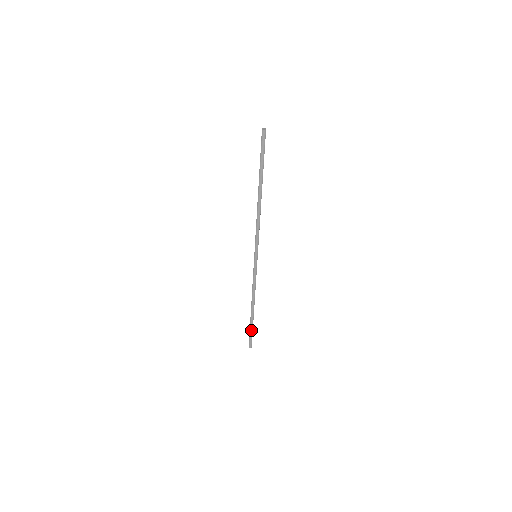
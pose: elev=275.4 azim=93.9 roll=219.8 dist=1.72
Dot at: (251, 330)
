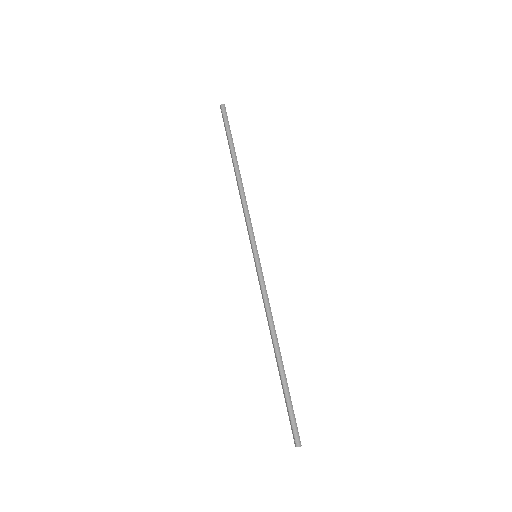
Dot at: (288, 399)
